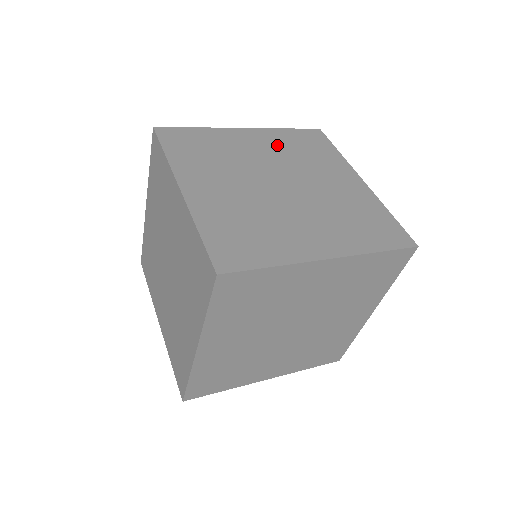
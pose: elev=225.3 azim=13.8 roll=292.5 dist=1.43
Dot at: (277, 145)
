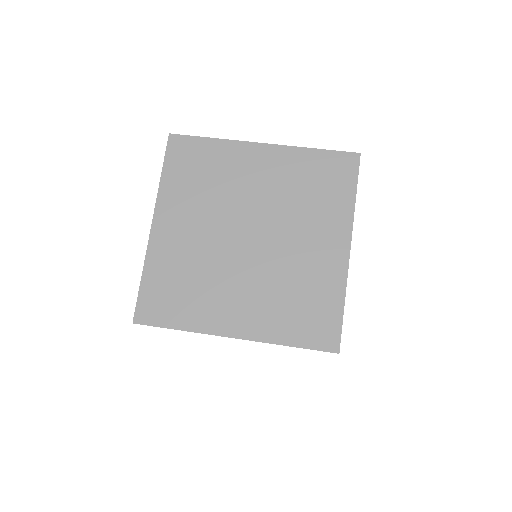
Dot at: (188, 204)
